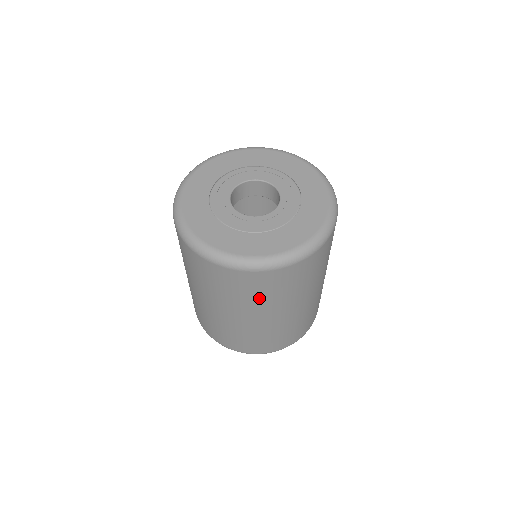
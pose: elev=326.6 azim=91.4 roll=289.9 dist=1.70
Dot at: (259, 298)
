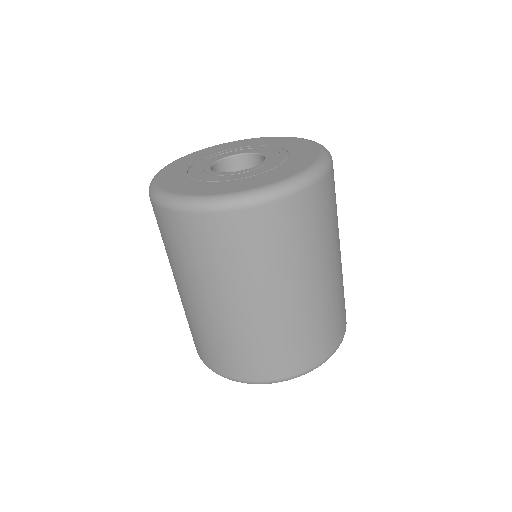
Dot at: (285, 253)
